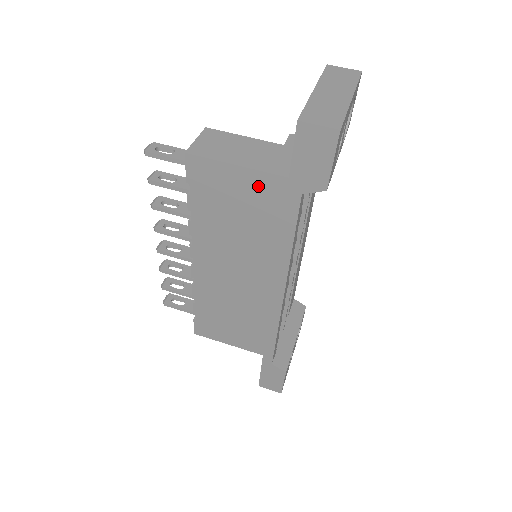
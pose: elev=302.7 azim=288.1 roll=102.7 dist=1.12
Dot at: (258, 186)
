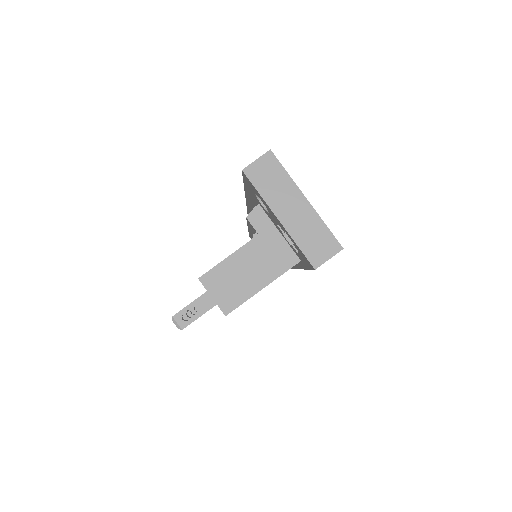
Dot at: occluded
